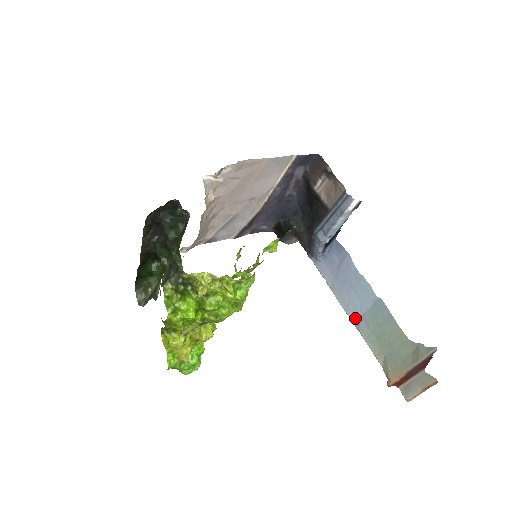
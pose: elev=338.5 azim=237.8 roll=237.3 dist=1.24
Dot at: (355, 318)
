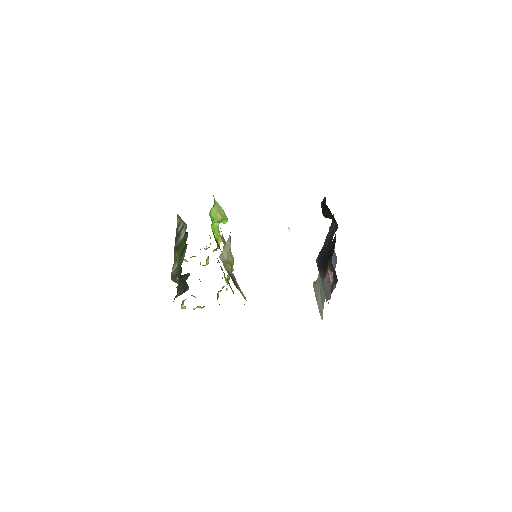
Dot at: occluded
